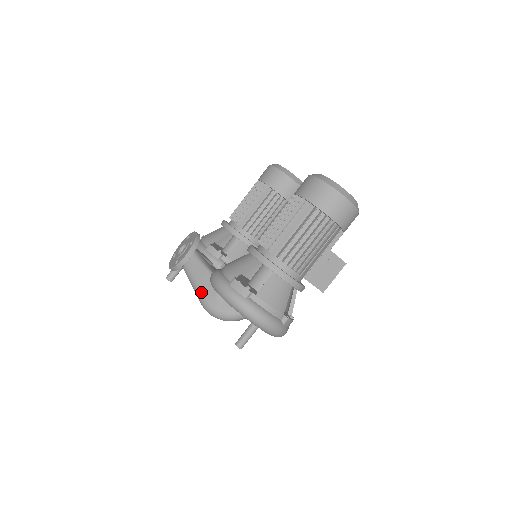
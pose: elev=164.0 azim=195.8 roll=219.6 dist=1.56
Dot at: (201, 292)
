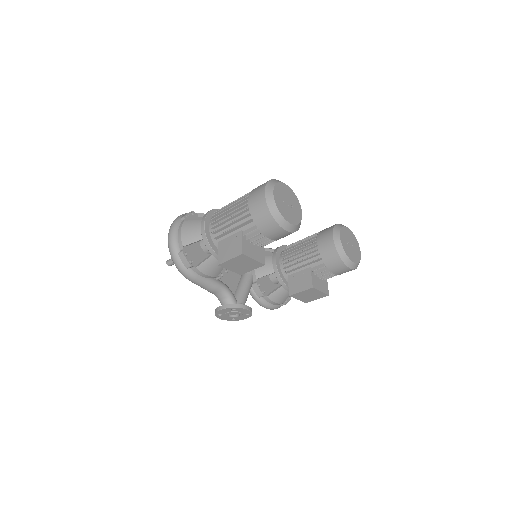
Dot at: occluded
